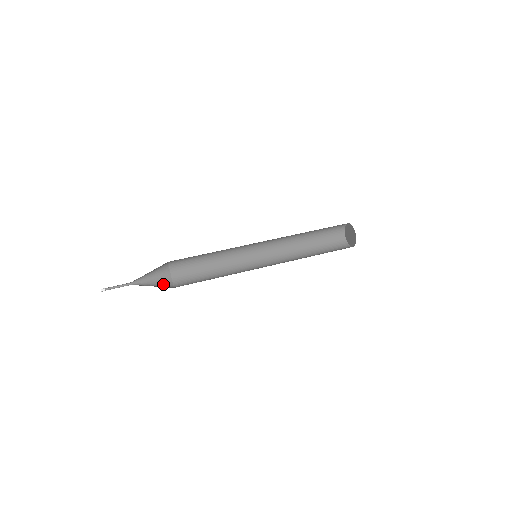
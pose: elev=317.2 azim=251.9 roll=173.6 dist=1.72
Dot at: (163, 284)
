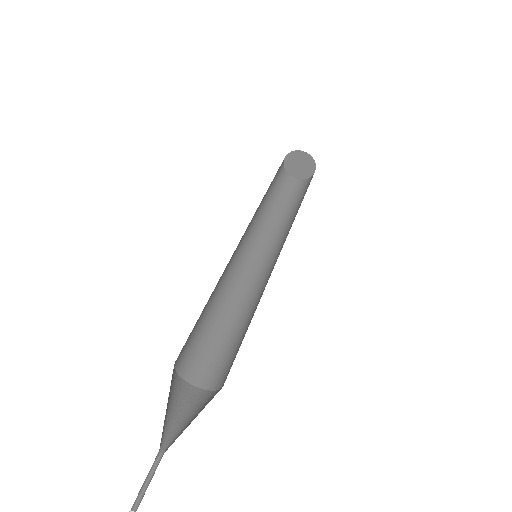
Dot at: (201, 404)
